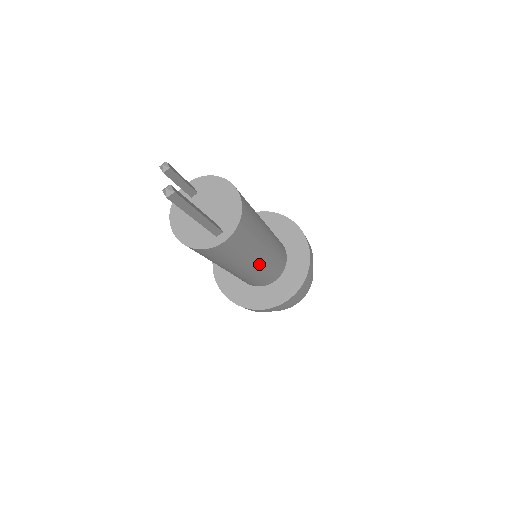
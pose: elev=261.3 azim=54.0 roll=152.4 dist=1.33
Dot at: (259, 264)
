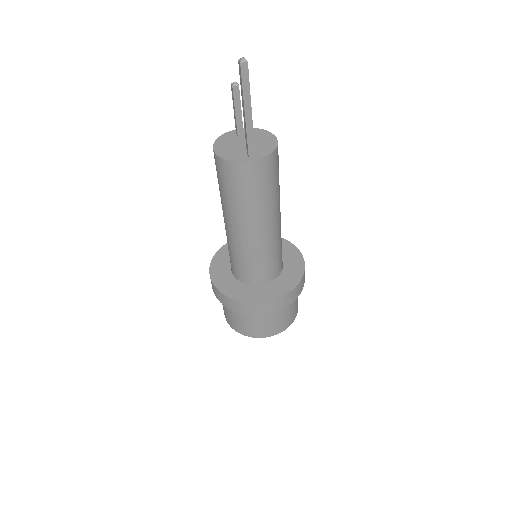
Dot at: (263, 235)
